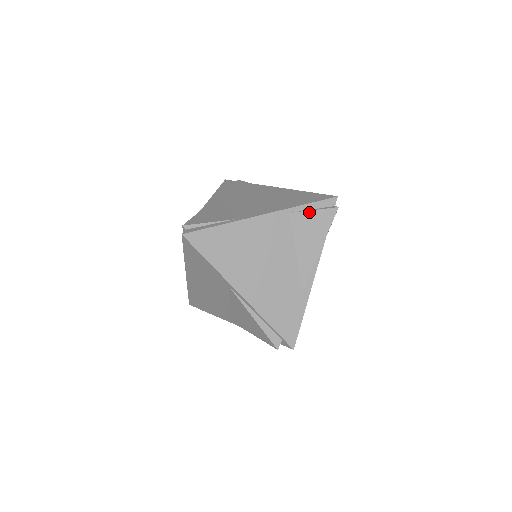
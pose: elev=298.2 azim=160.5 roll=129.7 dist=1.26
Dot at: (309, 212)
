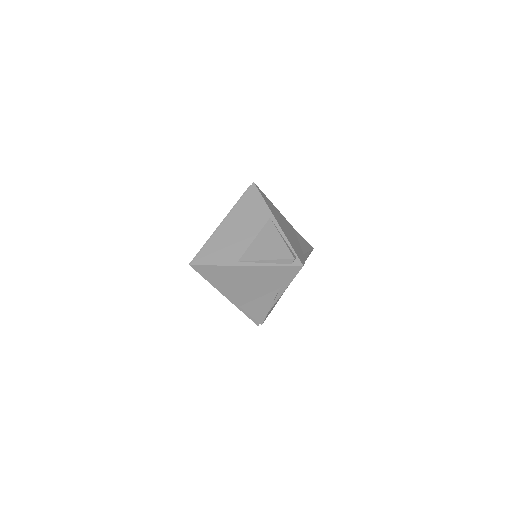
Dot at: (302, 237)
